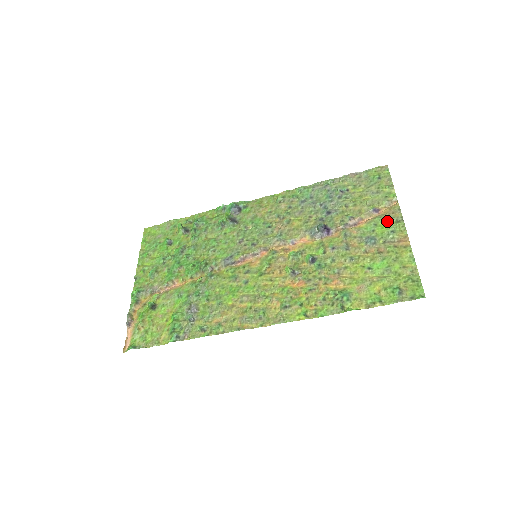
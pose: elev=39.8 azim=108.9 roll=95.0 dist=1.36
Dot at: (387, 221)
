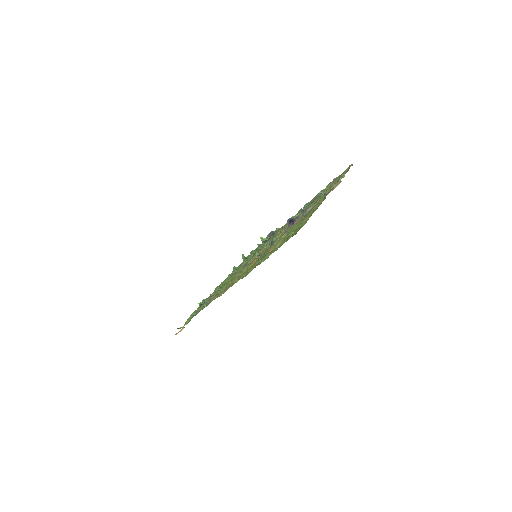
Dot at: occluded
